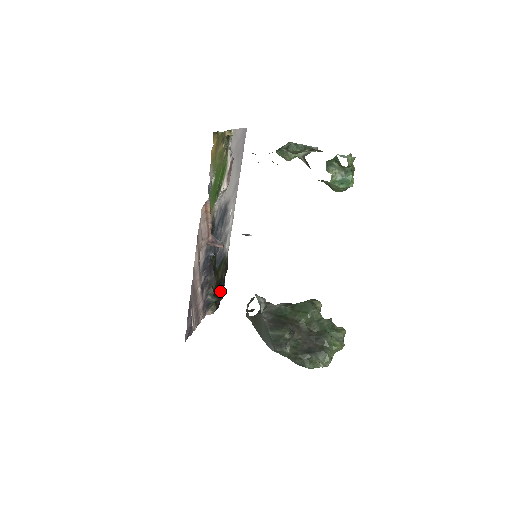
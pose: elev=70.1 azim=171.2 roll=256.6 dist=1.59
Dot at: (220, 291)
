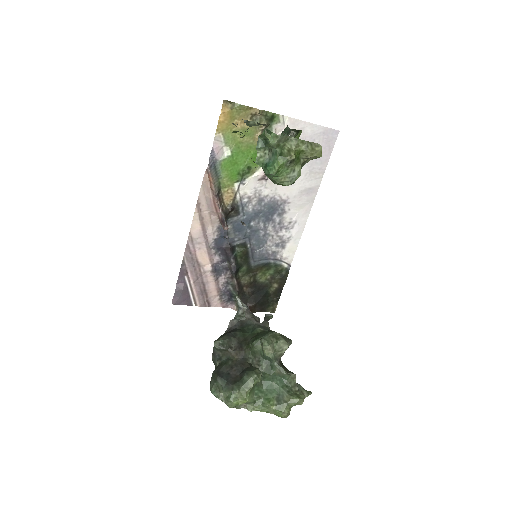
Dot at: (261, 297)
